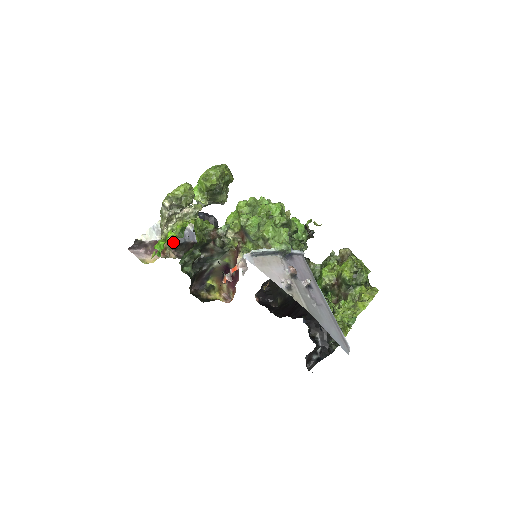
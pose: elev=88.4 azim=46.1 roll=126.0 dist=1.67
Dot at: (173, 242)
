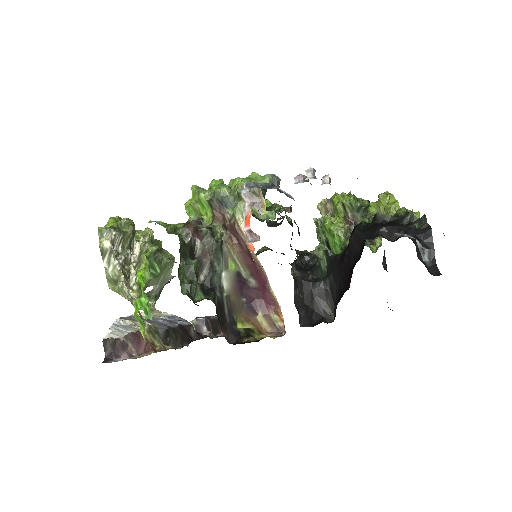
Dot at: (155, 331)
